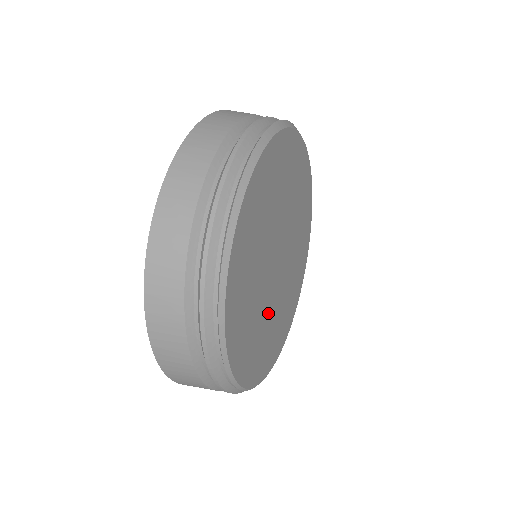
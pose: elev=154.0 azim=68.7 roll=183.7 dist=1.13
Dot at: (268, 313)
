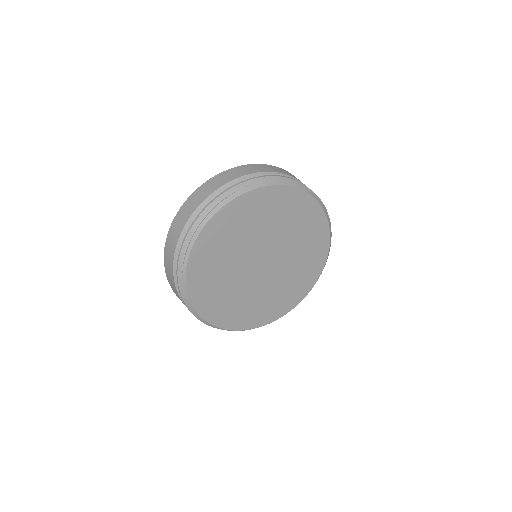
Dot at: (241, 289)
